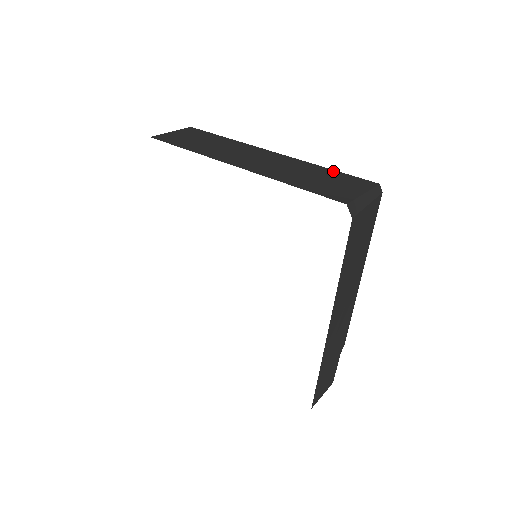
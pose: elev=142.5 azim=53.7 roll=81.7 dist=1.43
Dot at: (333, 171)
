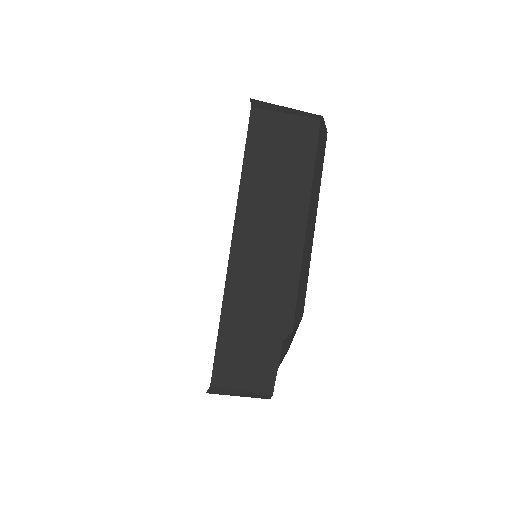
Dot at: occluded
